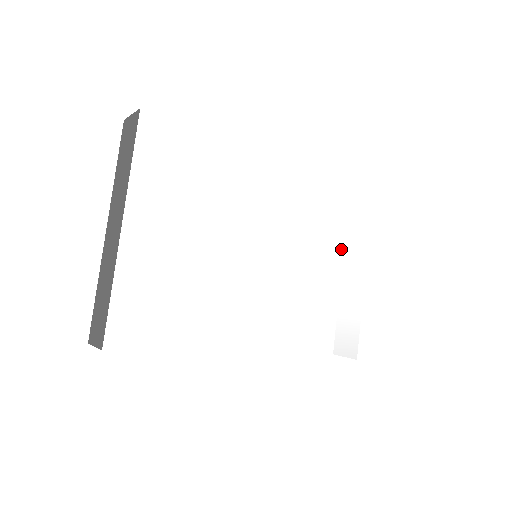
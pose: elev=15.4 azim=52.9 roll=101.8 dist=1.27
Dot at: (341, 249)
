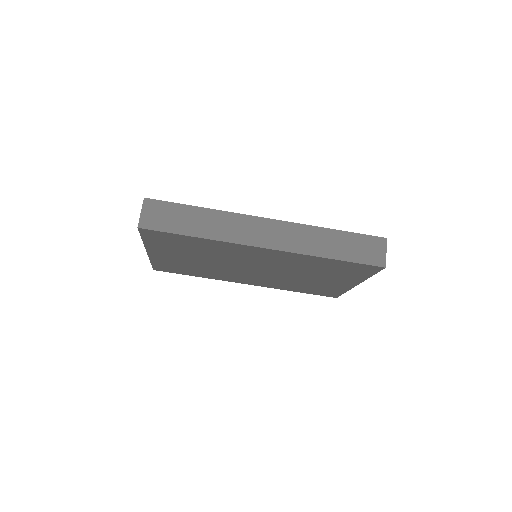
Dot at: occluded
